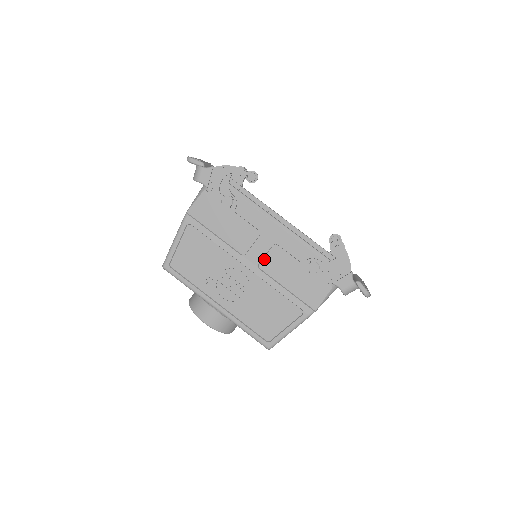
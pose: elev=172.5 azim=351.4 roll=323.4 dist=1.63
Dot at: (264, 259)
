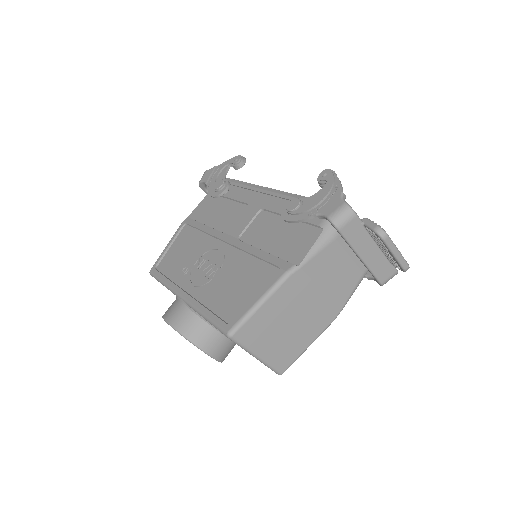
Dot at: (247, 229)
